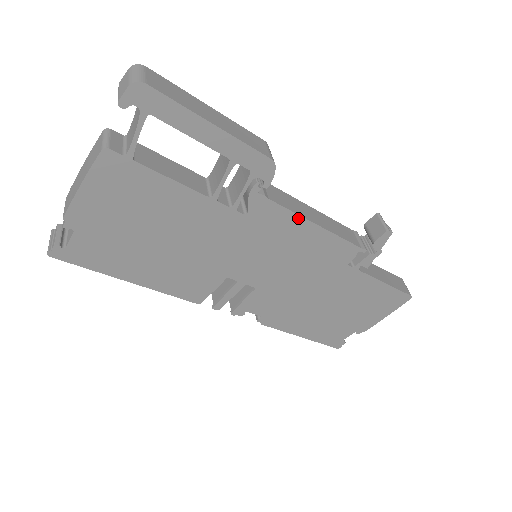
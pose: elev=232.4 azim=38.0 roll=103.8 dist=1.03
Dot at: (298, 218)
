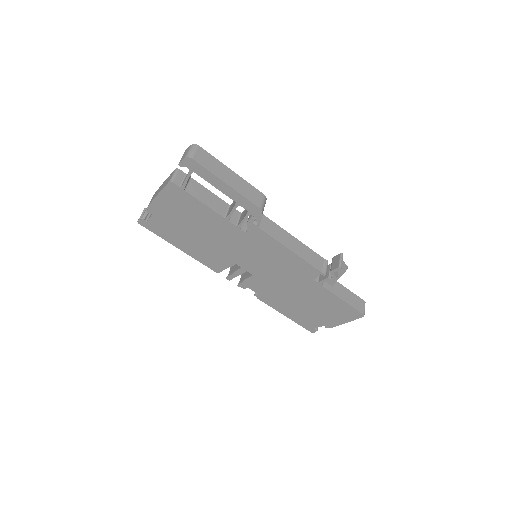
Dot at: (278, 243)
